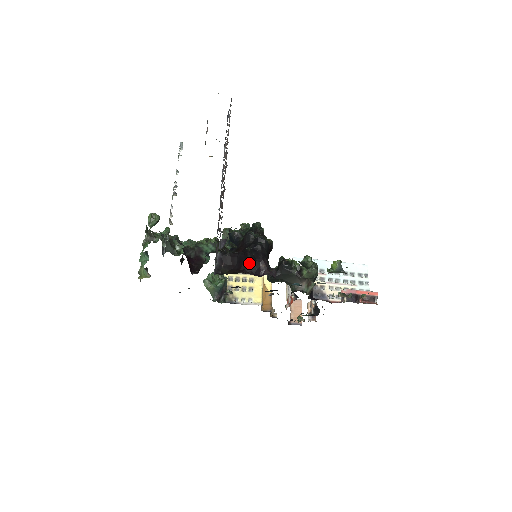
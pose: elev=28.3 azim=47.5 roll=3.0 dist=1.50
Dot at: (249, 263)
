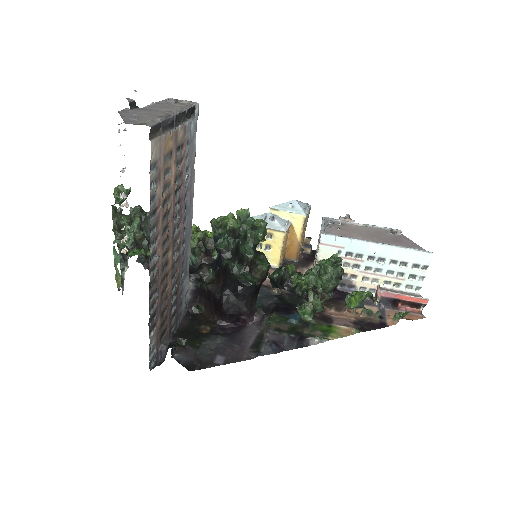
Dot at: (224, 314)
